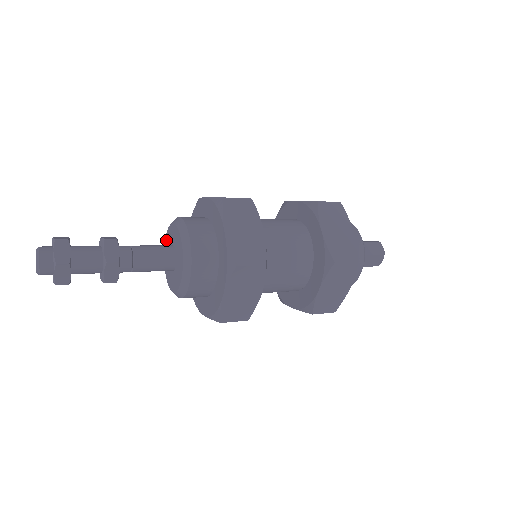
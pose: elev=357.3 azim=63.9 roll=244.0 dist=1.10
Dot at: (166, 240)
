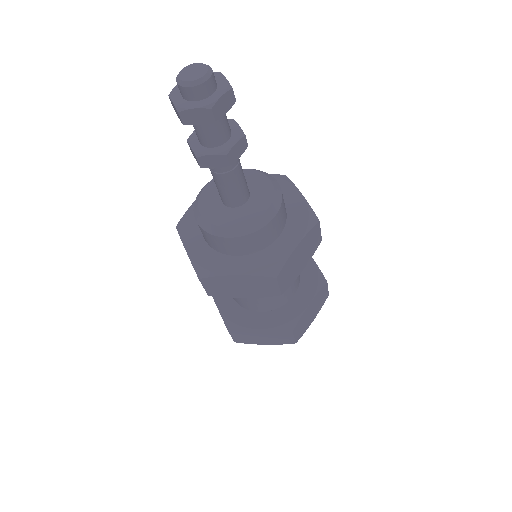
Dot at: (211, 185)
